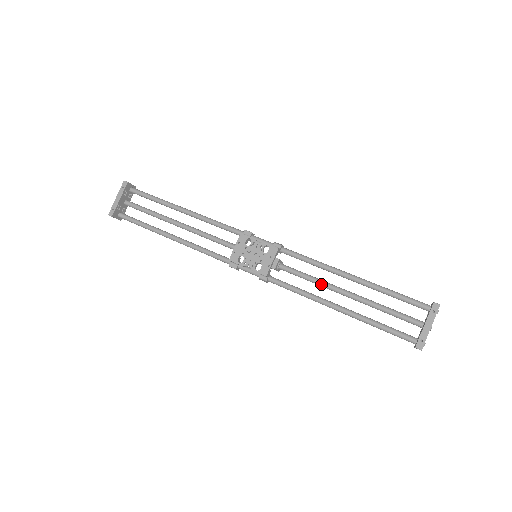
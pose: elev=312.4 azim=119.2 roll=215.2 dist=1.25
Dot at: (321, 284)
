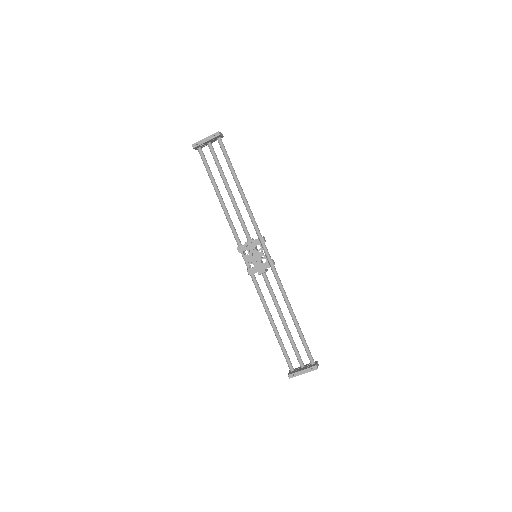
Dot at: (275, 304)
